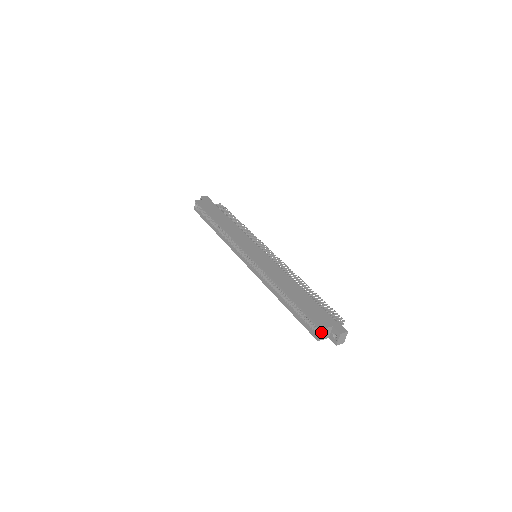
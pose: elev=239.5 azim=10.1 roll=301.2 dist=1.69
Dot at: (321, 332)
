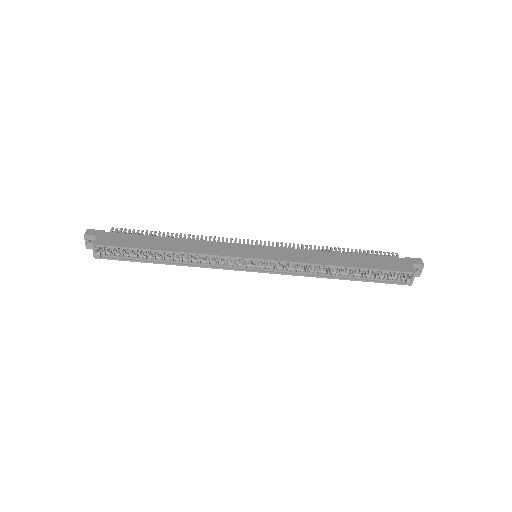
Dot at: occluded
